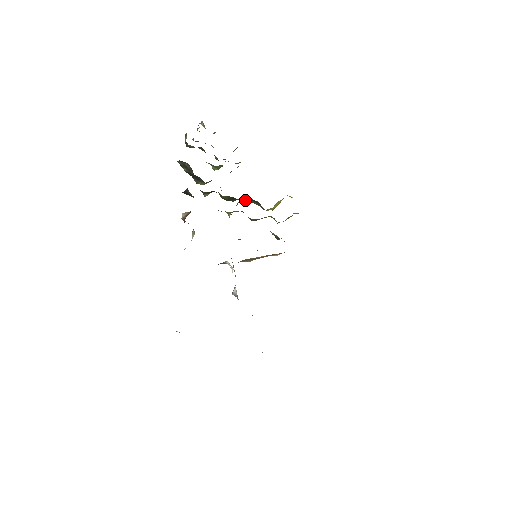
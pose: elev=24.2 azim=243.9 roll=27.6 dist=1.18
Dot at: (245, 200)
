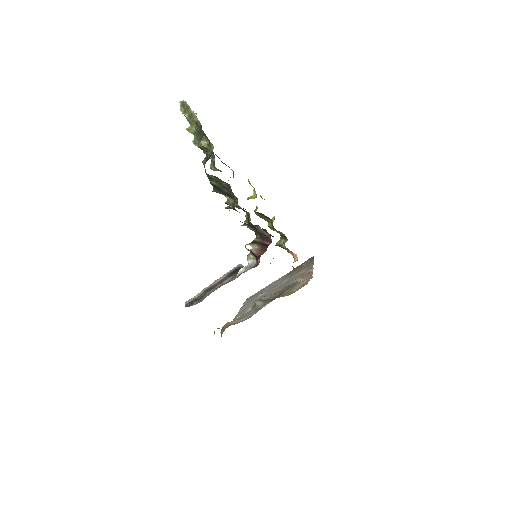
Dot at: occluded
